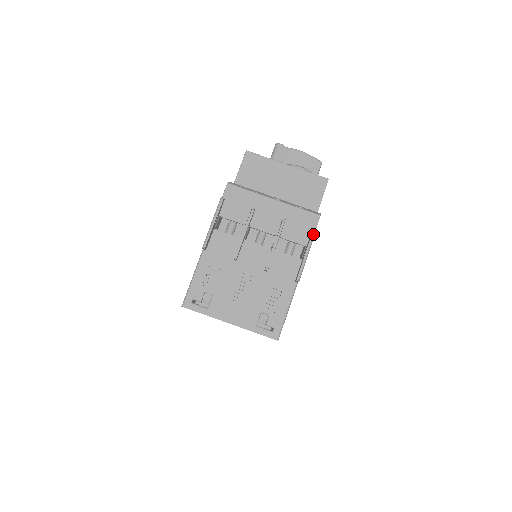
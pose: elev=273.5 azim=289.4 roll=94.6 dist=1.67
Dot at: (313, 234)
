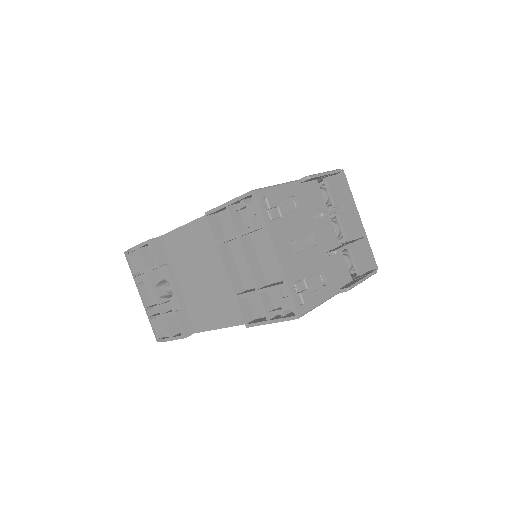
Dot at: (375, 272)
